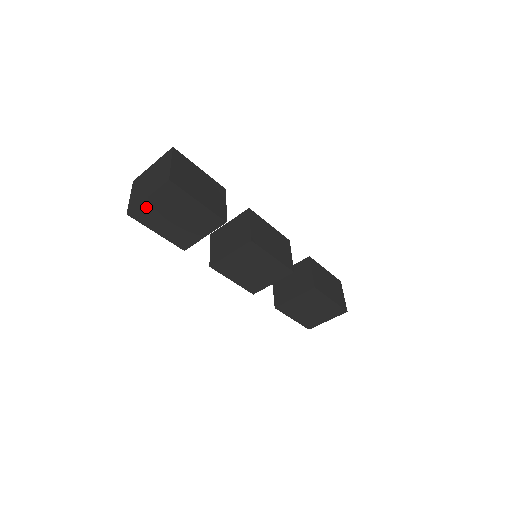
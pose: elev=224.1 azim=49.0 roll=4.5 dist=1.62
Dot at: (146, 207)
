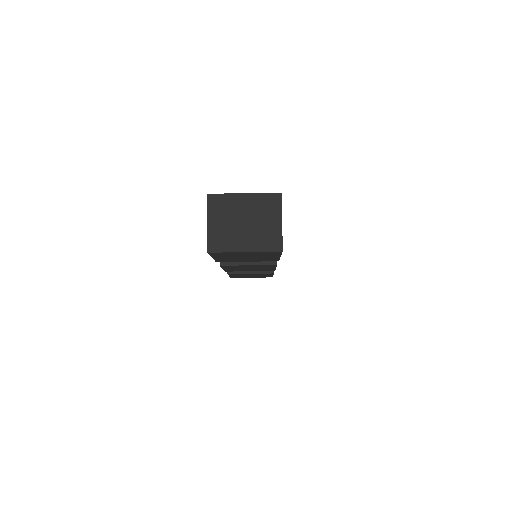
Dot at: (233, 253)
